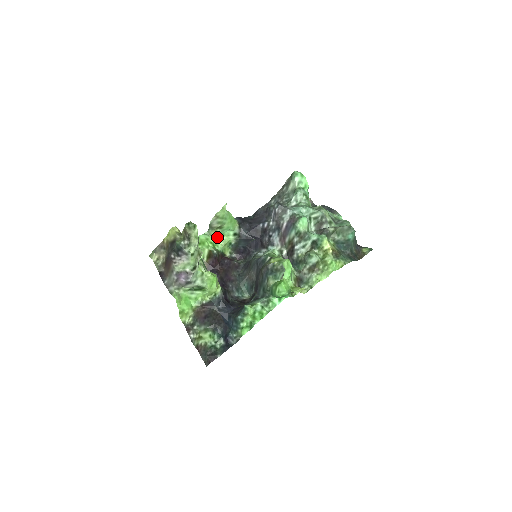
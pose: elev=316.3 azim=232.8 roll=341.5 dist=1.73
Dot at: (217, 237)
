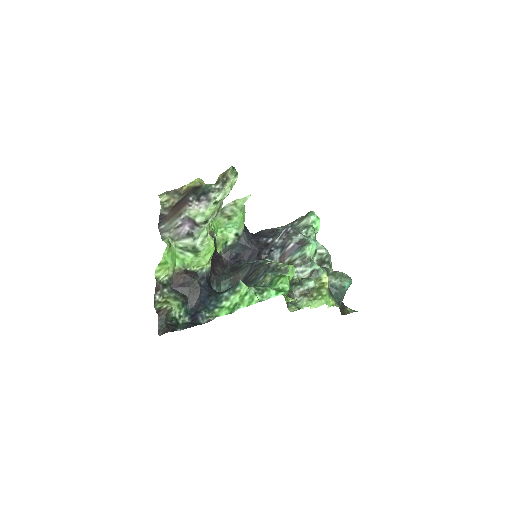
Dot at: (220, 227)
